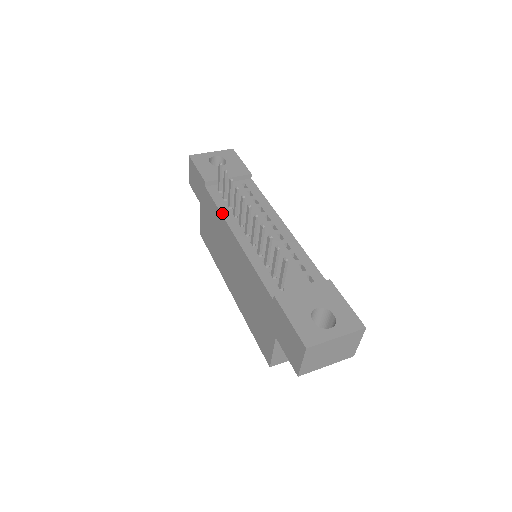
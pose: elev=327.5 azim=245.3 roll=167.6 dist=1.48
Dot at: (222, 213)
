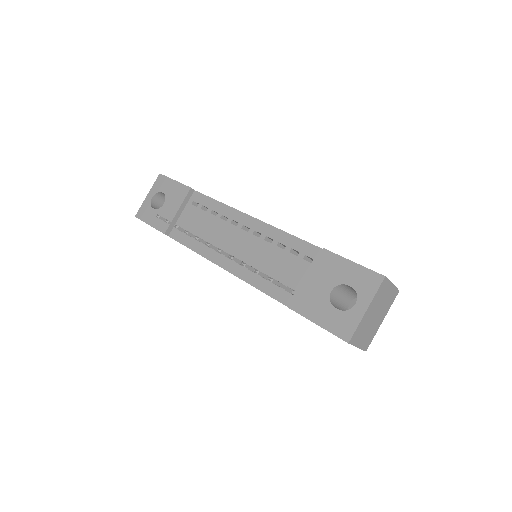
Dot at: (198, 253)
